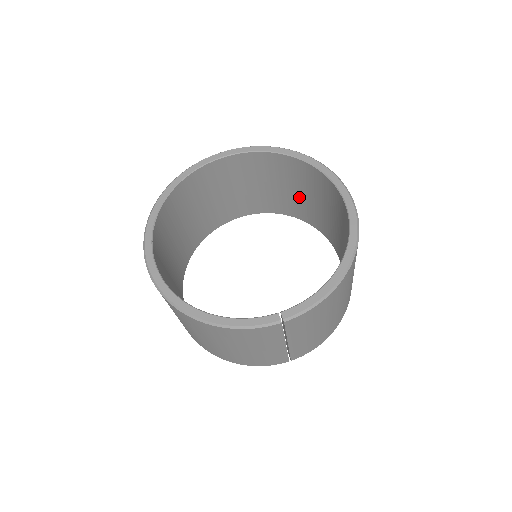
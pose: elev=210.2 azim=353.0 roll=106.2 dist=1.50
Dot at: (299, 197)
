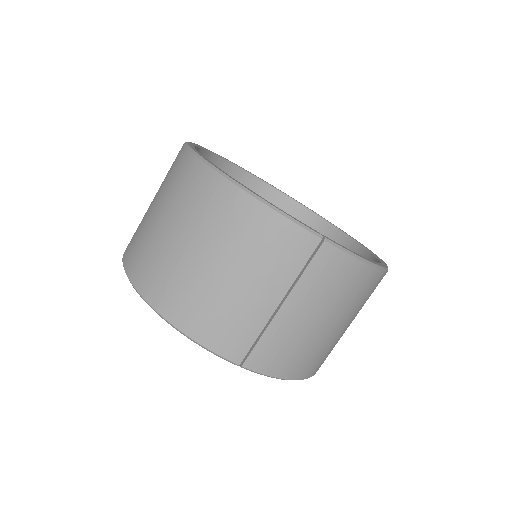
Dot at: occluded
